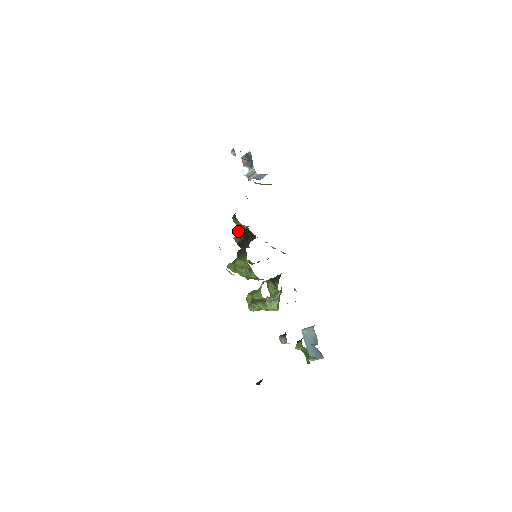
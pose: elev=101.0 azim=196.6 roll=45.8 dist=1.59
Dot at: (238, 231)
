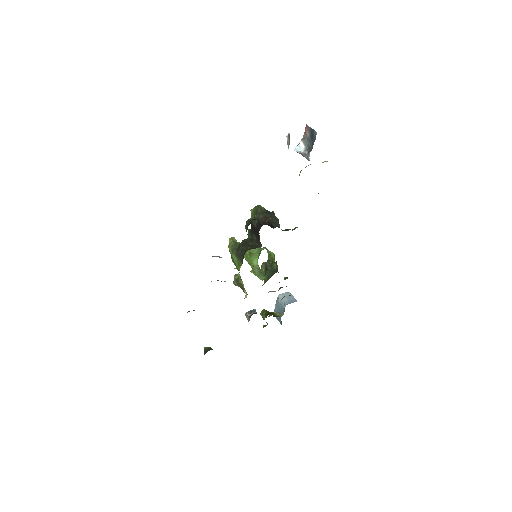
Dot at: (257, 210)
